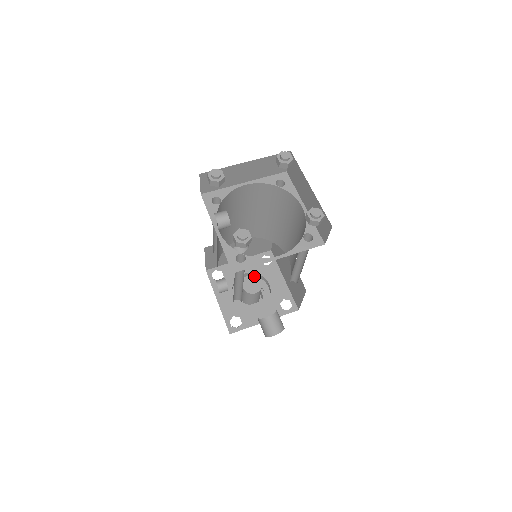
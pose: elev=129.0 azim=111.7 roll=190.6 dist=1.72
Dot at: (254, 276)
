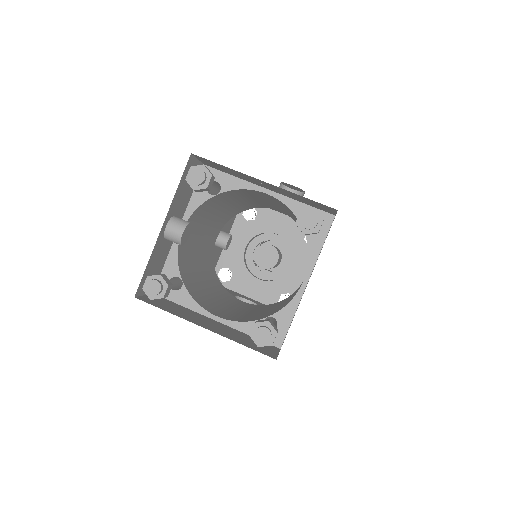
Dot at: (276, 249)
